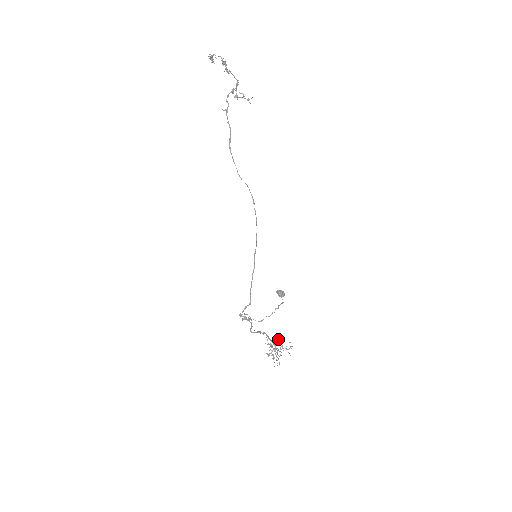
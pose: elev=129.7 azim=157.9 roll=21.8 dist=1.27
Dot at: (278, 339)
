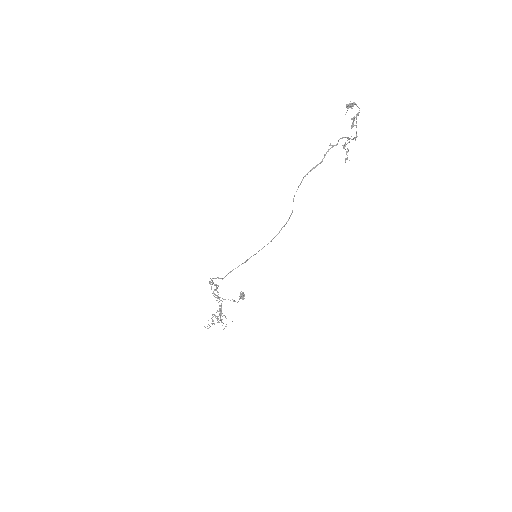
Dot at: occluded
